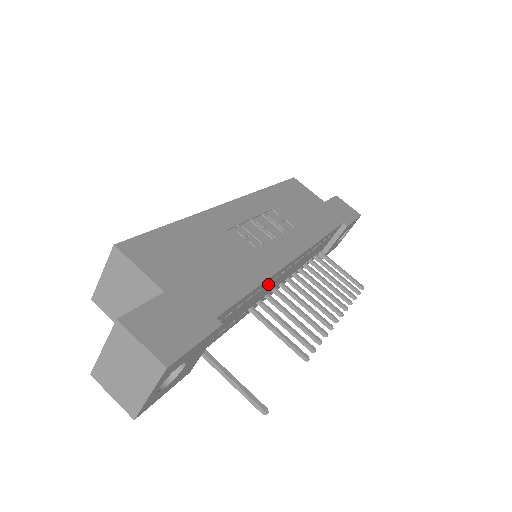
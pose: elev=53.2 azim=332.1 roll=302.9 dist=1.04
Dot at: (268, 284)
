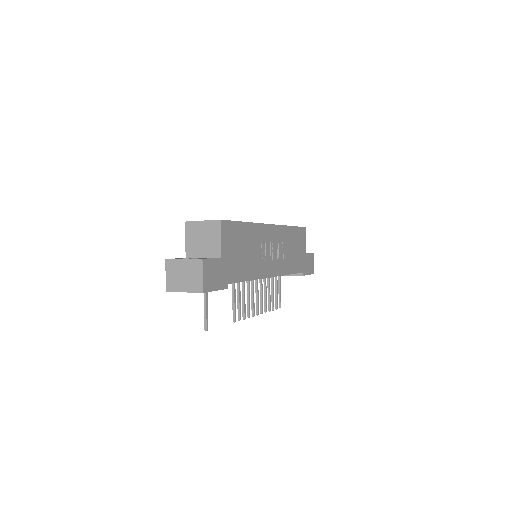
Dot at: occluded
